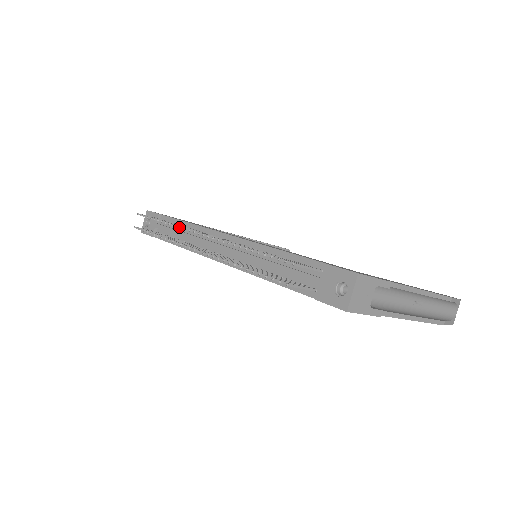
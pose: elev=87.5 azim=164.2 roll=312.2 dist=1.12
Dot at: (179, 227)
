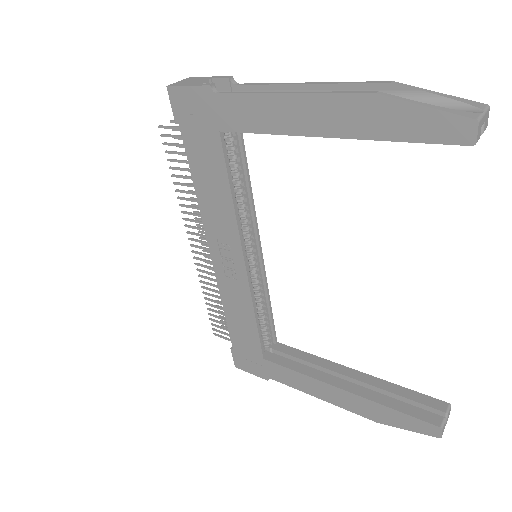
Dot at: occluded
